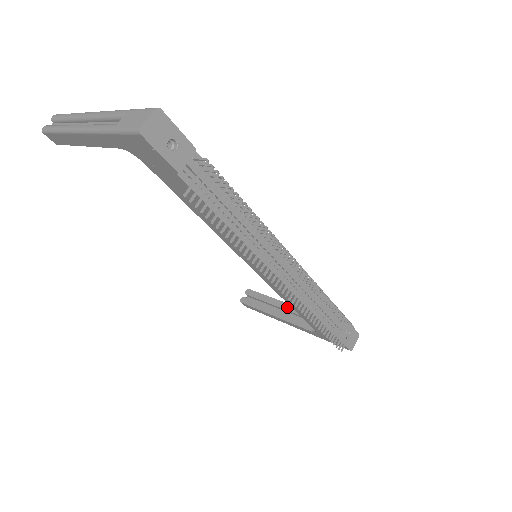
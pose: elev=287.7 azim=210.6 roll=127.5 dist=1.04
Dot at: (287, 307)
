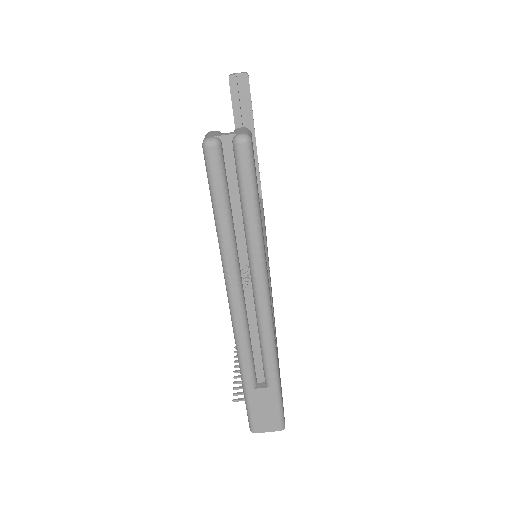
Dot at: occluded
